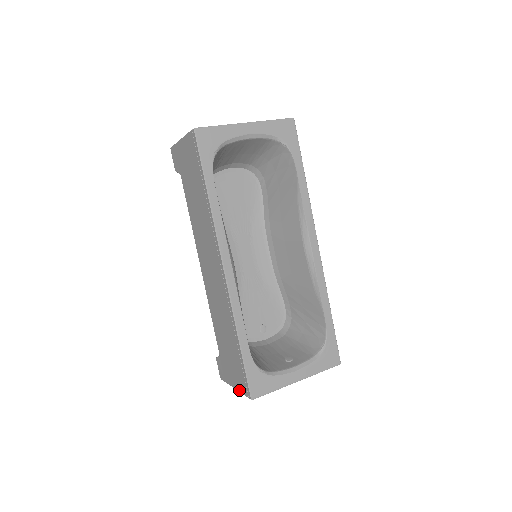
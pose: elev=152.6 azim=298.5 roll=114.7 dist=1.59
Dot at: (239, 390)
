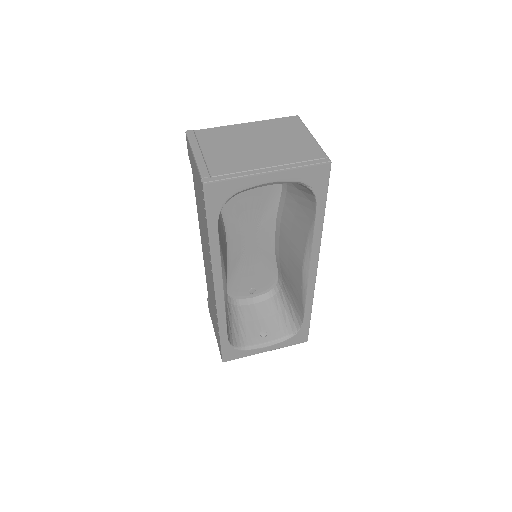
Dot at: occluded
